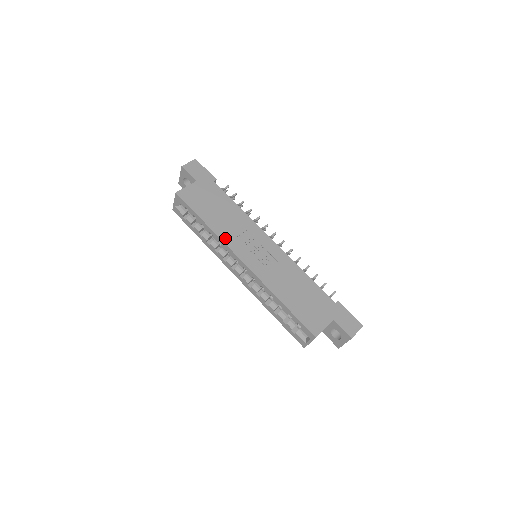
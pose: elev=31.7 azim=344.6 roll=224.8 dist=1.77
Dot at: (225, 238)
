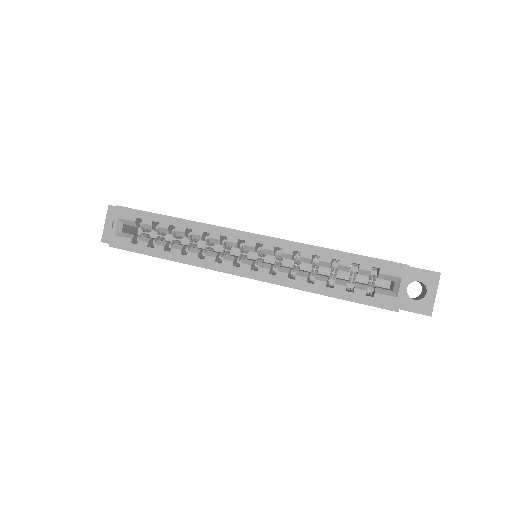
Dot at: (212, 225)
